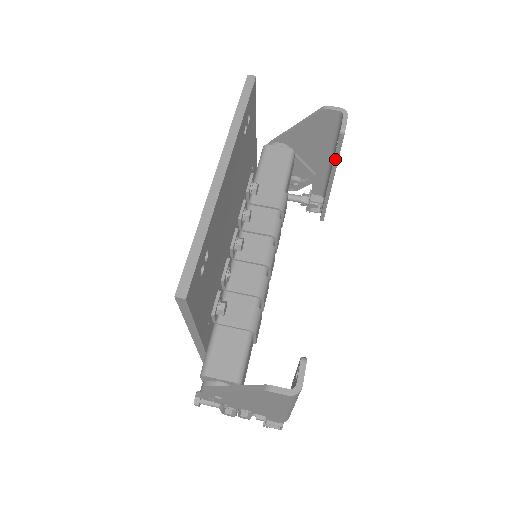
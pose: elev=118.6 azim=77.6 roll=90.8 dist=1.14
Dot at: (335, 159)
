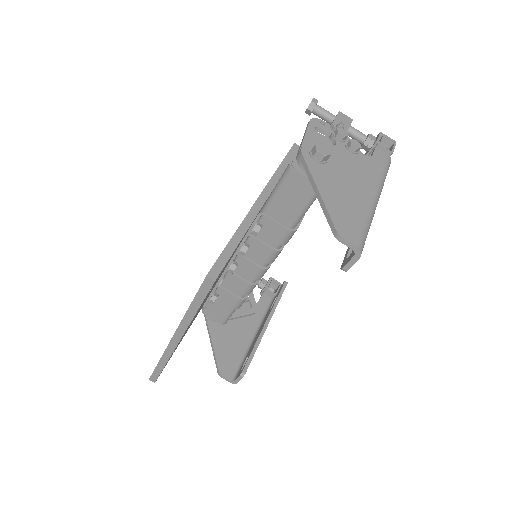
Dot at: occluded
